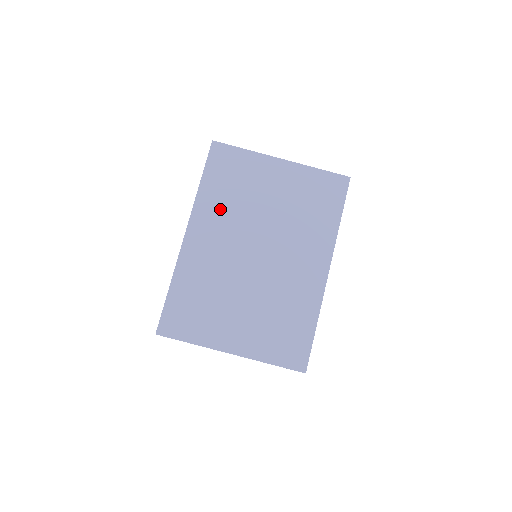
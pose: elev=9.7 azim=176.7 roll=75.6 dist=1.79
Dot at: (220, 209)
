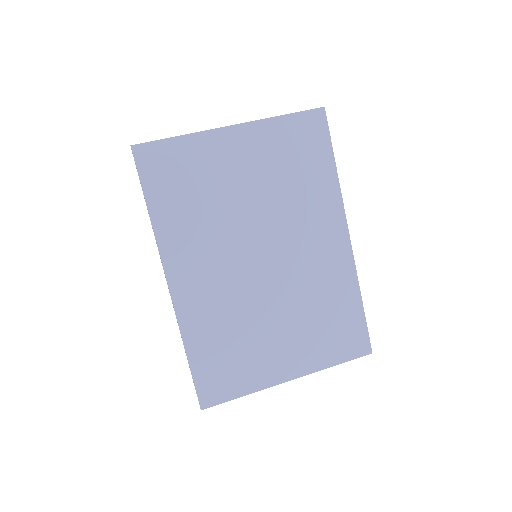
Dot at: (192, 232)
